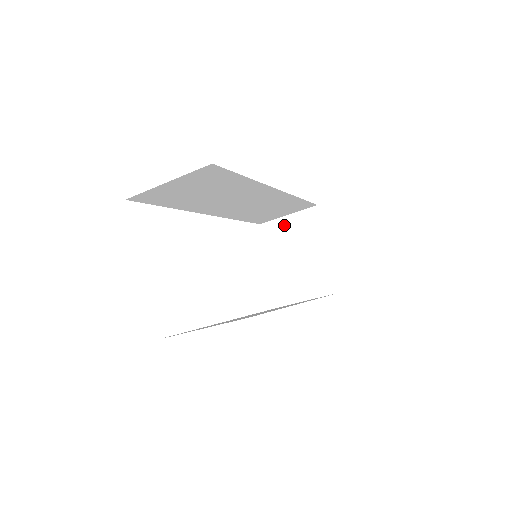
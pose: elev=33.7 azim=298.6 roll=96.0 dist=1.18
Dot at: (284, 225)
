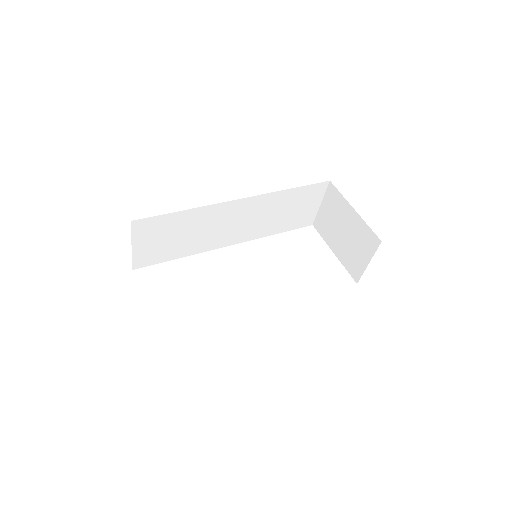
Dot at: (323, 214)
